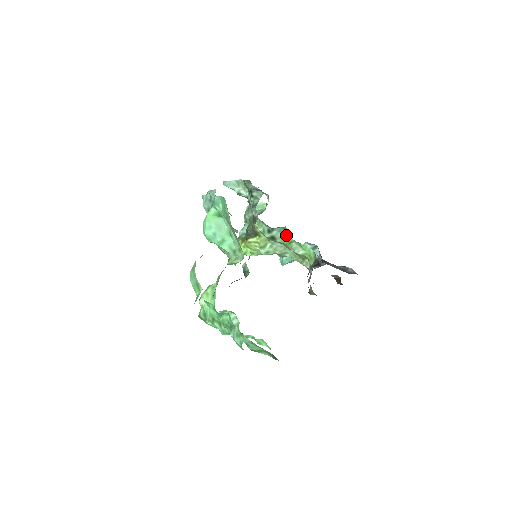
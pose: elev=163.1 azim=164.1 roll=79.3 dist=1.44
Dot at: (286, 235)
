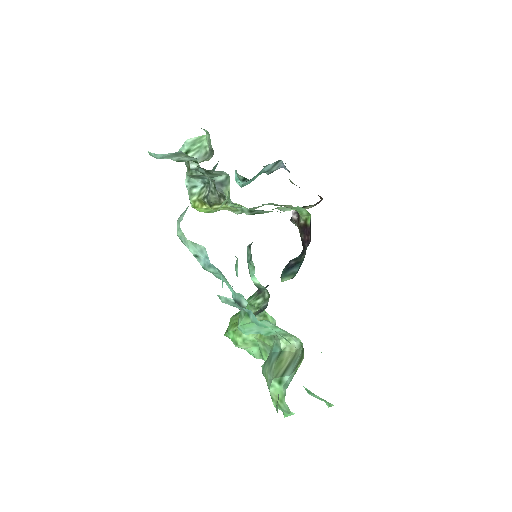
Dot at: occluded
